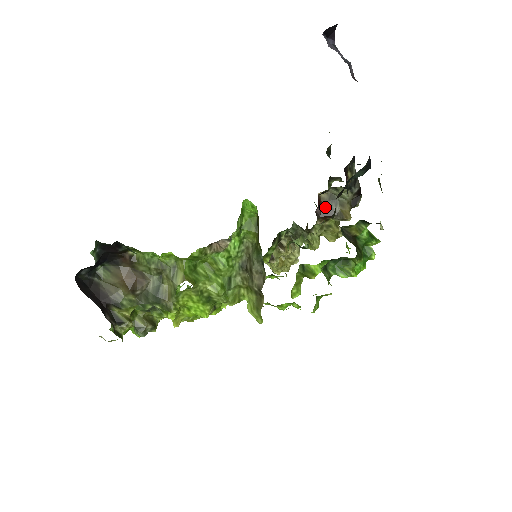
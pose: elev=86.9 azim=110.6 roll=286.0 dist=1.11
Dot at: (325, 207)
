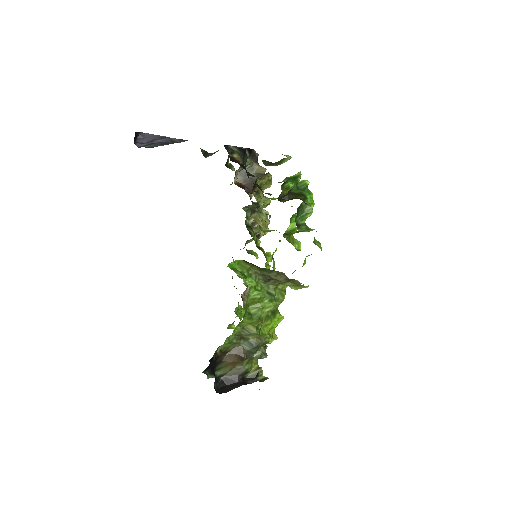
Dot at: (246, 183)
